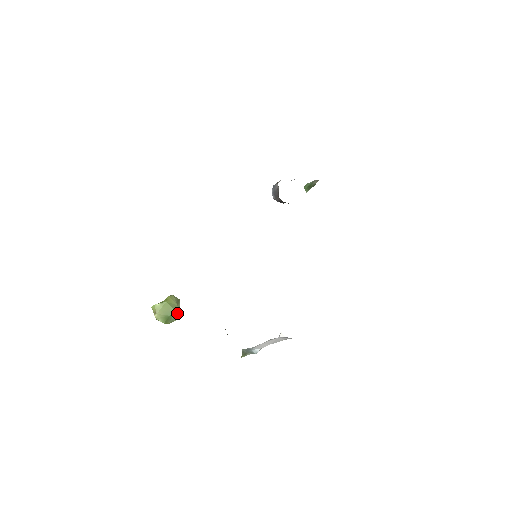
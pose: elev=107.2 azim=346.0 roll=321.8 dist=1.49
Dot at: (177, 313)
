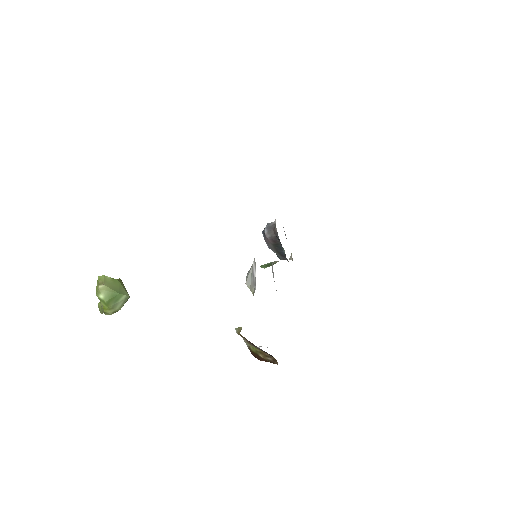
Dot at: (128, 296)
